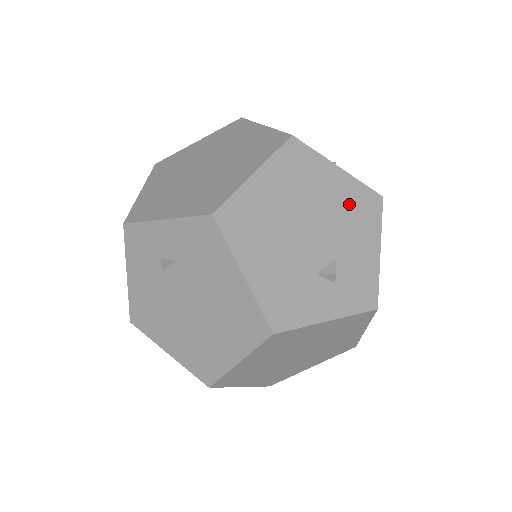
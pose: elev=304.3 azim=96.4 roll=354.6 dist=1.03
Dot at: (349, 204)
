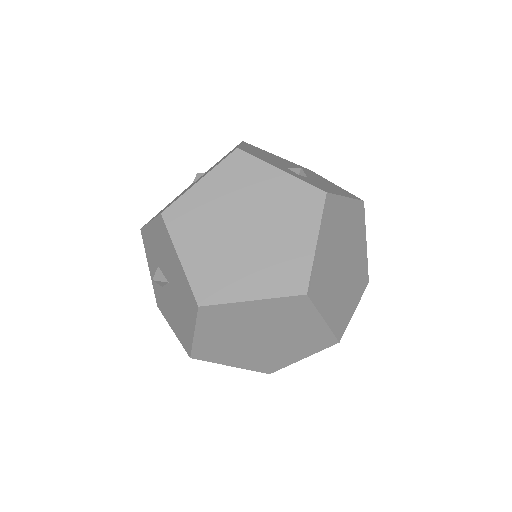
Dot at: (334, 186)
